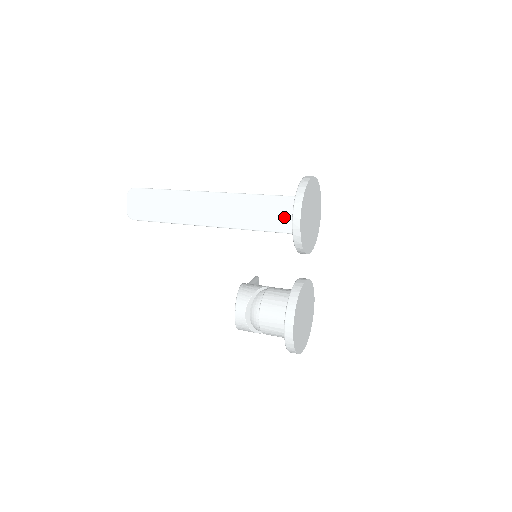
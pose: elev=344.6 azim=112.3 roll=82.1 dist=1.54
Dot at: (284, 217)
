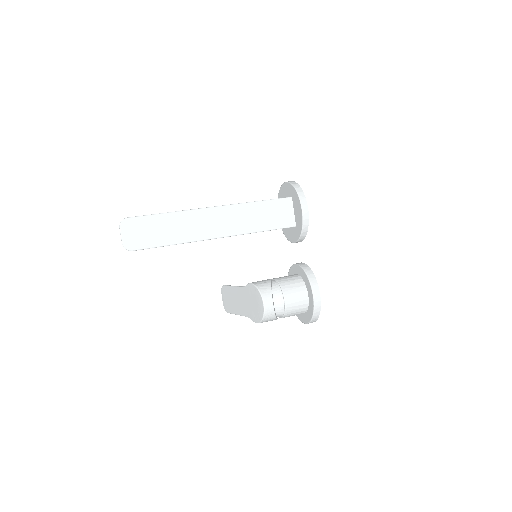
Dot at: (283, 215)
